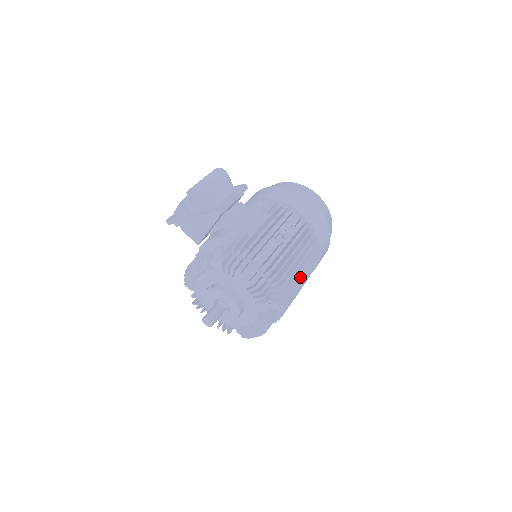
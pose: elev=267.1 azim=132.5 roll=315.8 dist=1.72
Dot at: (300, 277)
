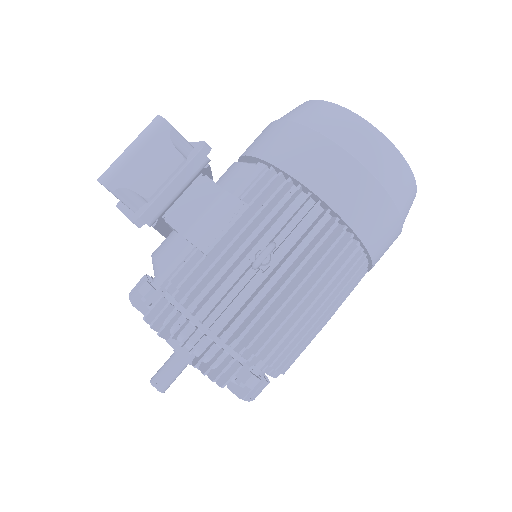
Dot at: (308, 319)
